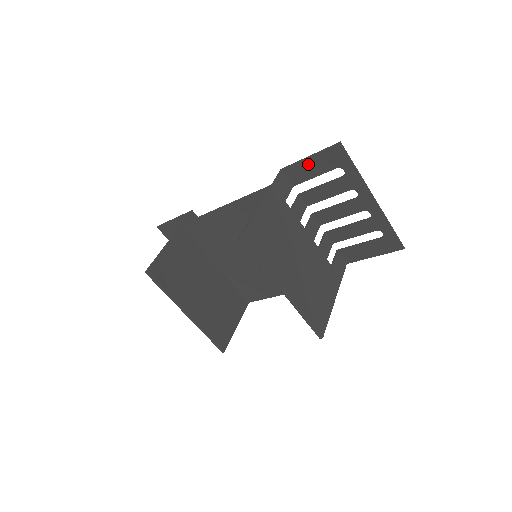
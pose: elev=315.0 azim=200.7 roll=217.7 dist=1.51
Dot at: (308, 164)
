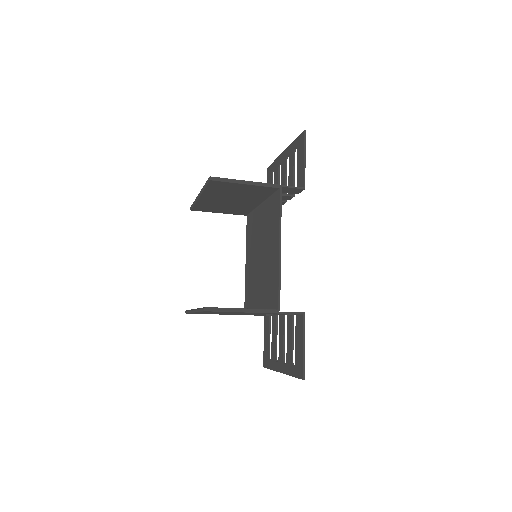
Dot at: occluded
